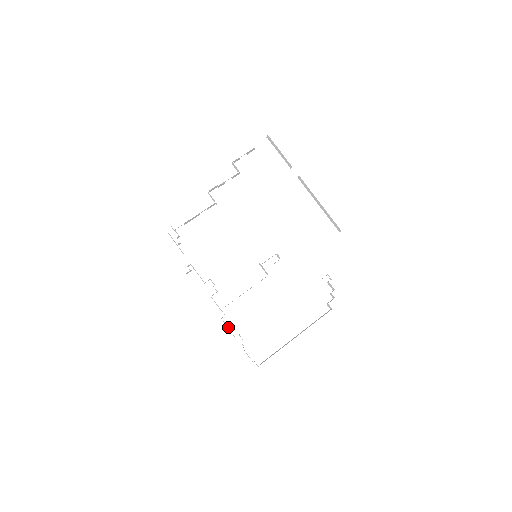
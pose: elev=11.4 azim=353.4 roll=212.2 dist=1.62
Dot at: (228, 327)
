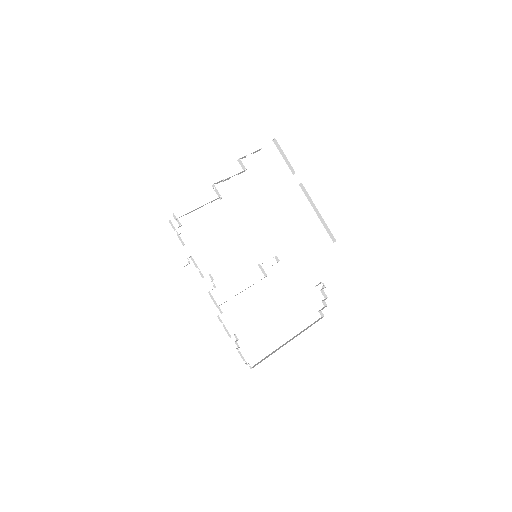
Dot at: (225, 326)
